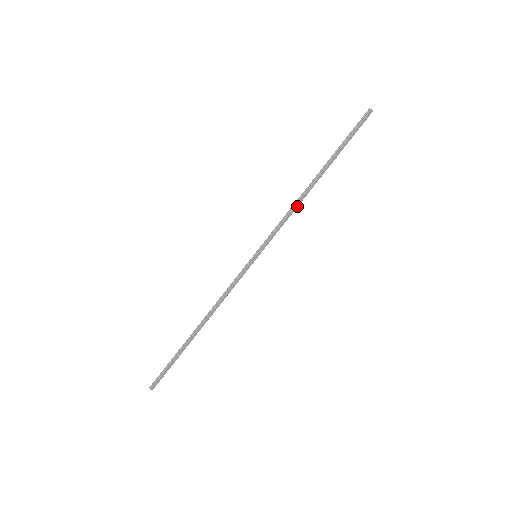
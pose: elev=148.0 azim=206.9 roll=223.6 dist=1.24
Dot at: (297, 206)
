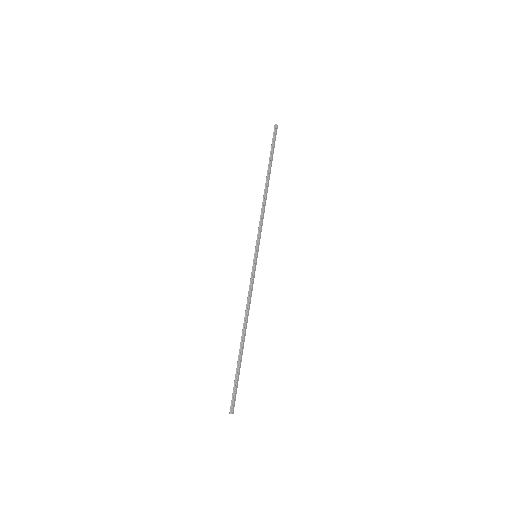
Dot at: occluded
